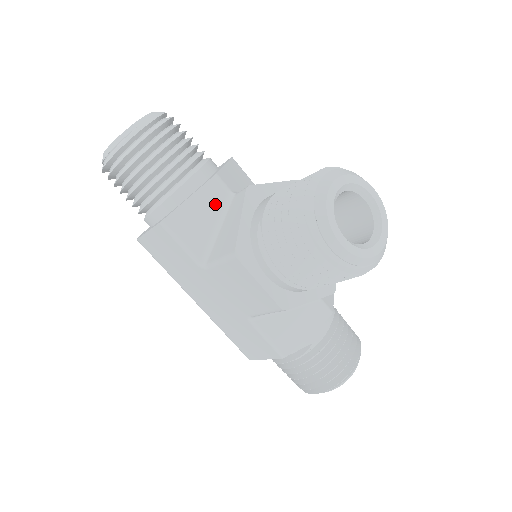
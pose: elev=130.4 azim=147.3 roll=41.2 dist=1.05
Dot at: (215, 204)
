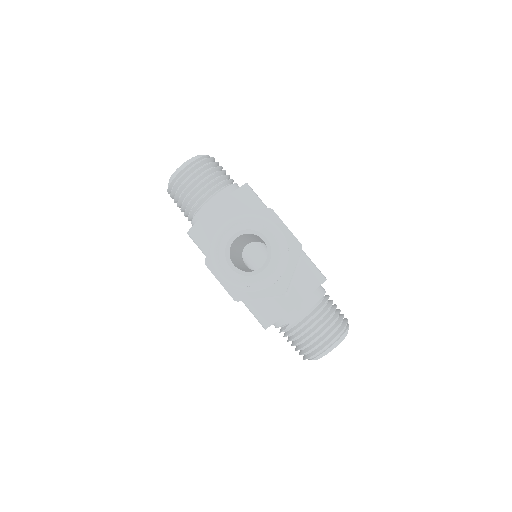
Dot at: (214, 224)
